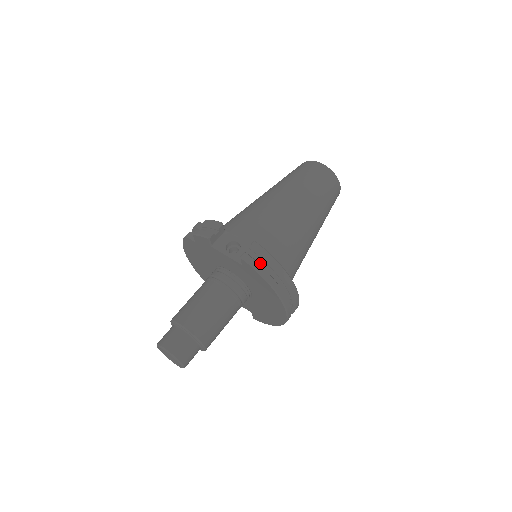
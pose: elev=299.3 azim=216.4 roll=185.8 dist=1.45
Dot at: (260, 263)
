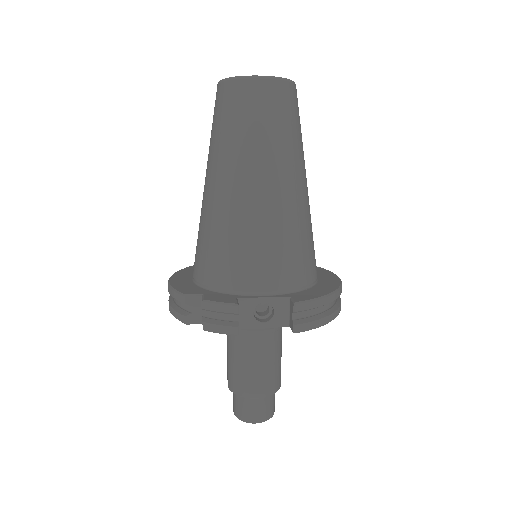
Dot at: (311, 314)
